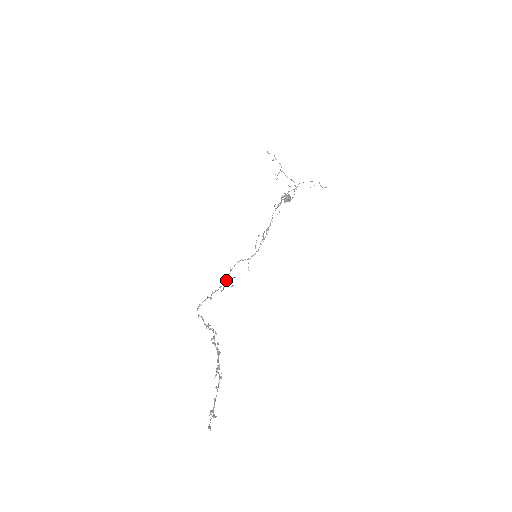
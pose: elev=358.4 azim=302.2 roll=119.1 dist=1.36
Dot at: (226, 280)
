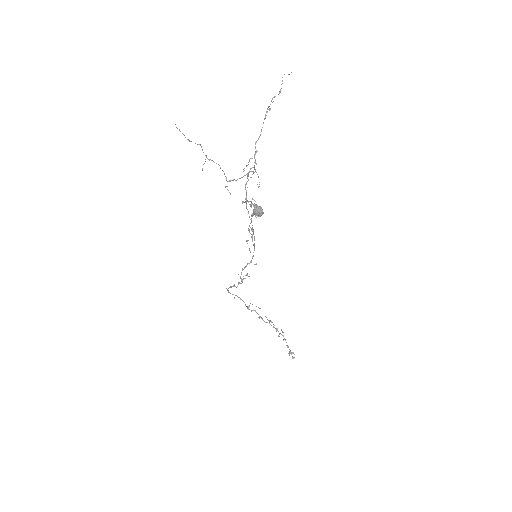
Dot at: occluded
